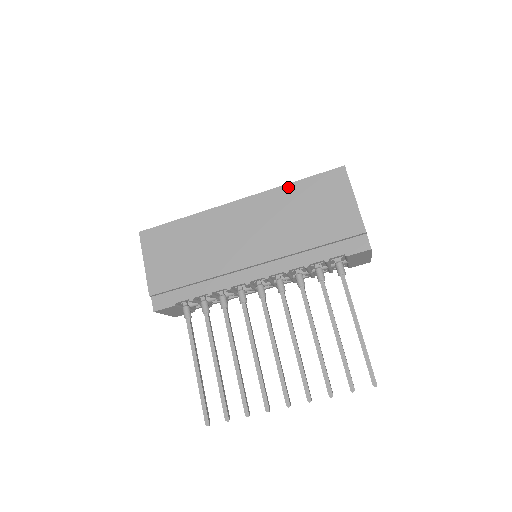
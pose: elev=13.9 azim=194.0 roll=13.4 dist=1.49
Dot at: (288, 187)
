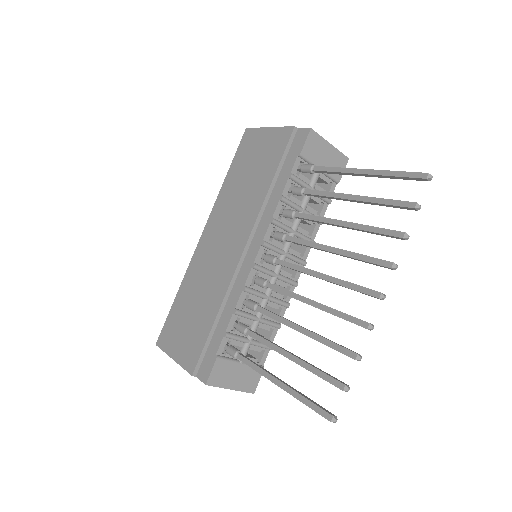
Dot at: (224, 184)
